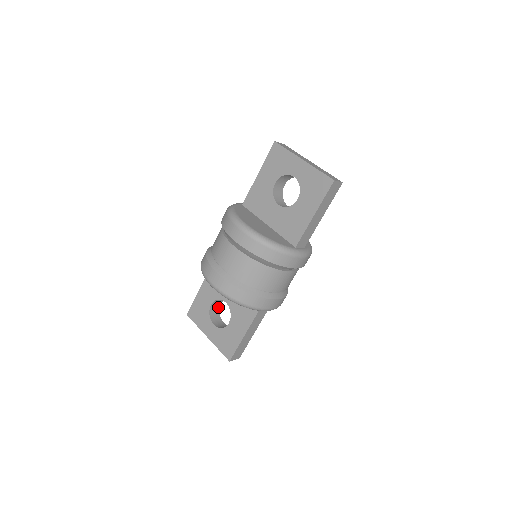
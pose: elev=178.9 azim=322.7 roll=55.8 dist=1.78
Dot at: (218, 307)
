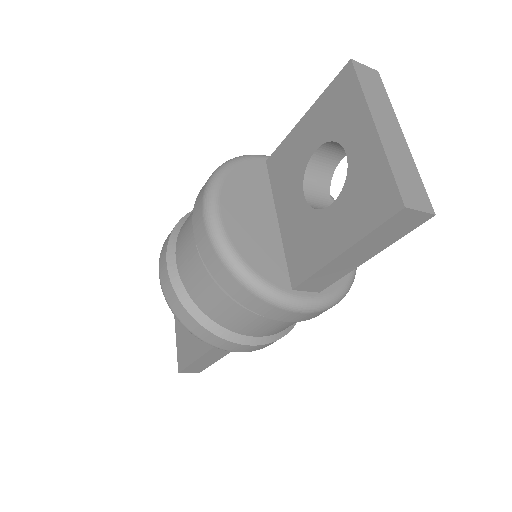
Dot at: occluded
